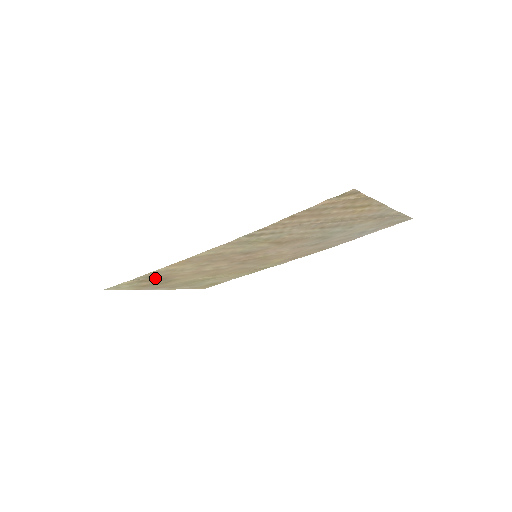
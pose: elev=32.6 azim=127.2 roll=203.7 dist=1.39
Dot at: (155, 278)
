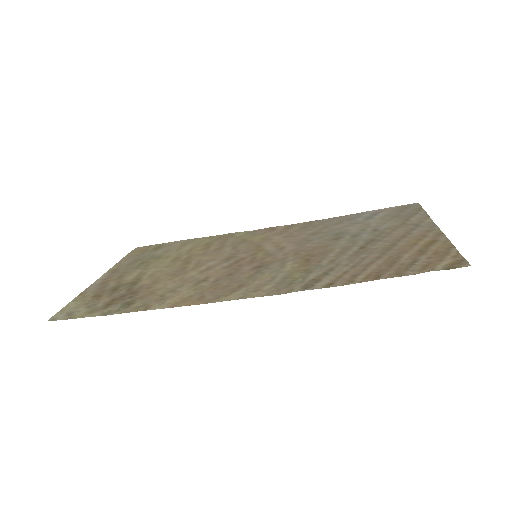
Dot at: (127, 298)
